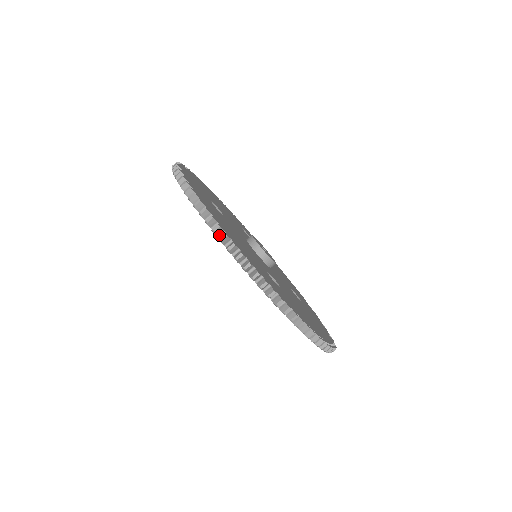
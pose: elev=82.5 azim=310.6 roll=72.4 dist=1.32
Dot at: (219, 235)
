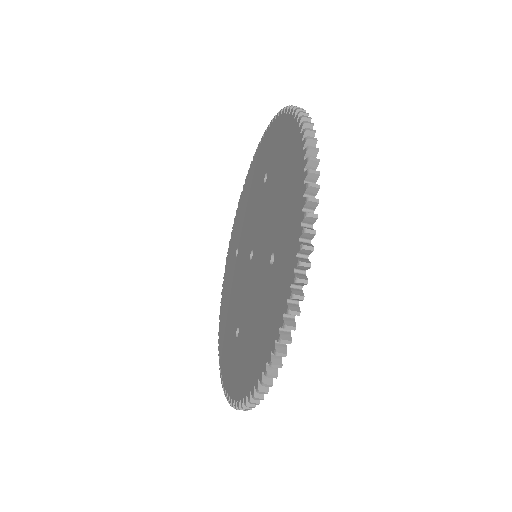
Dot at: (254, 391)
